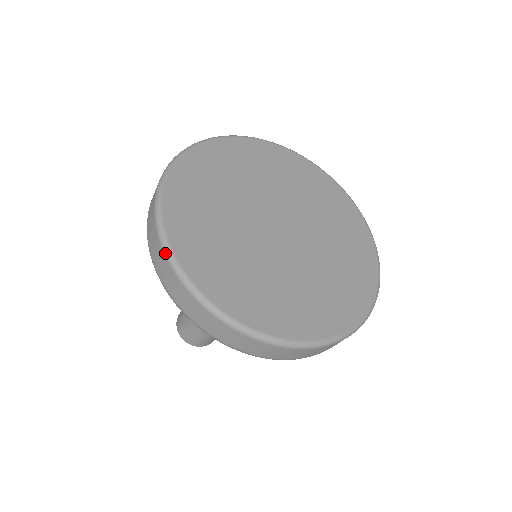
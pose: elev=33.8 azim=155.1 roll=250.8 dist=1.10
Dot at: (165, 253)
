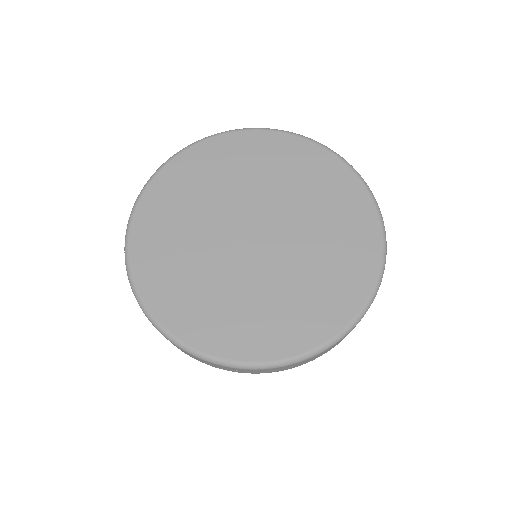
Dot at: (227, 367)
